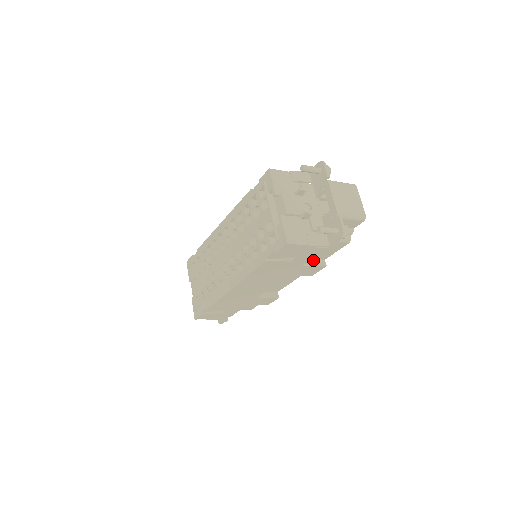
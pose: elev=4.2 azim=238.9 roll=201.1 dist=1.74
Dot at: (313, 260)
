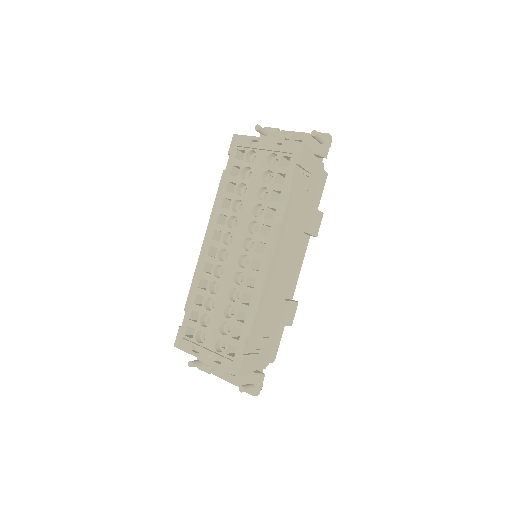
Dot at: occluded
